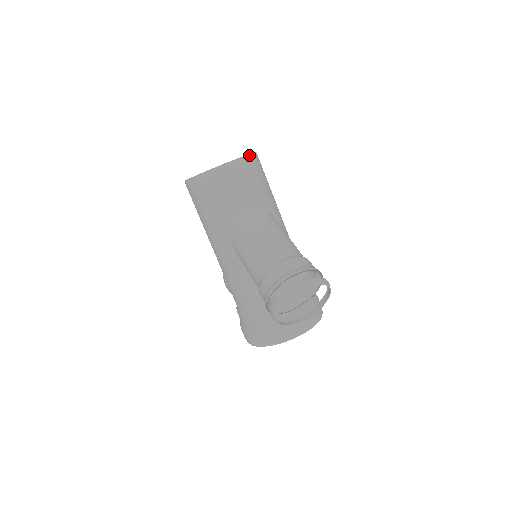
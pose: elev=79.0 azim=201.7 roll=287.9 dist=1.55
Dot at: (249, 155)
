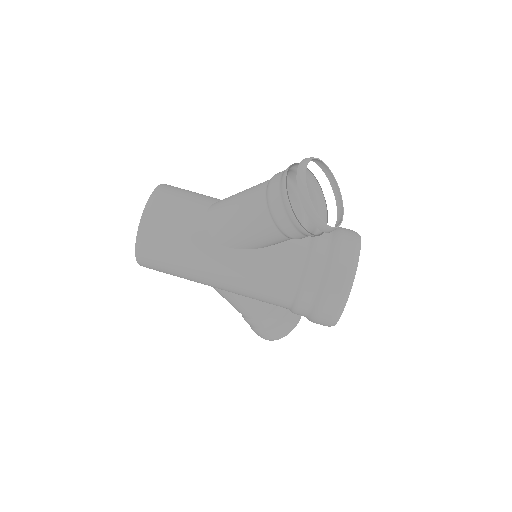
Dot at: (162, 184)
